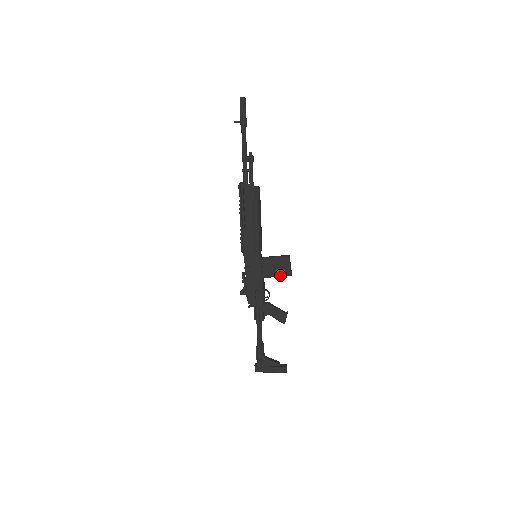
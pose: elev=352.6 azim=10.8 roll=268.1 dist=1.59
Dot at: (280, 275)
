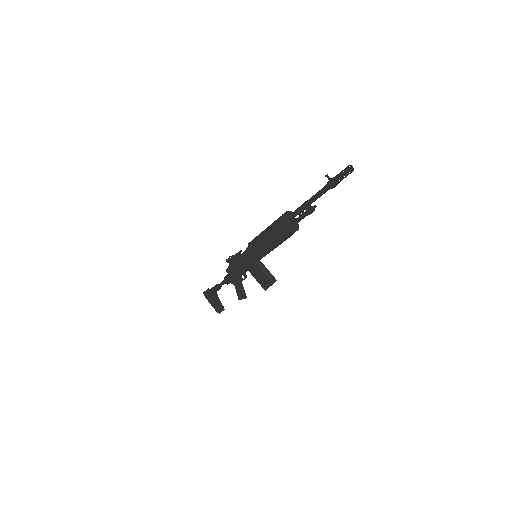
Dot at: (259, 283)
